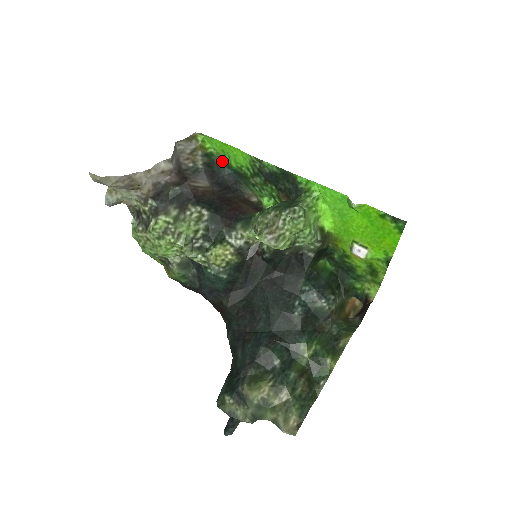
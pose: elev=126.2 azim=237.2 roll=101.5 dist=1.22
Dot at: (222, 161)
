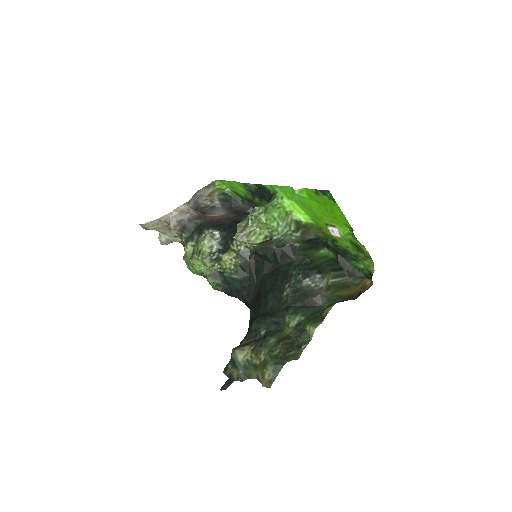
Dot at: (237, 195)
